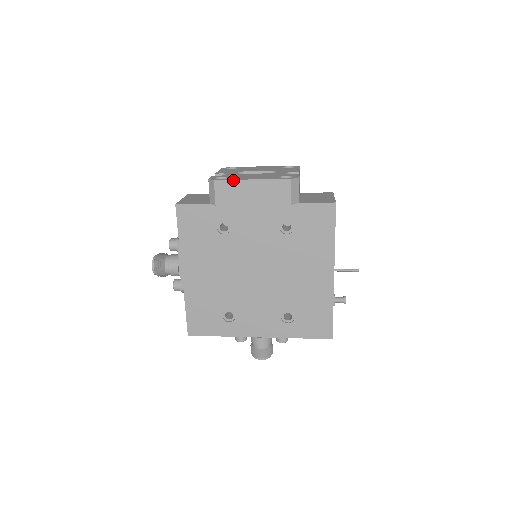
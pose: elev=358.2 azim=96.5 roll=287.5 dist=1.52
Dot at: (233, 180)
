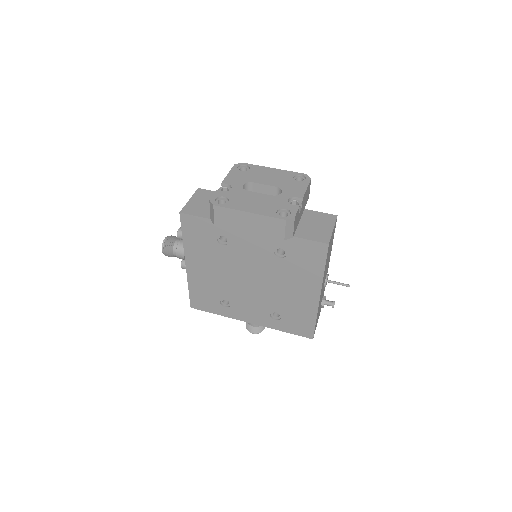
Dot at: (231, 209)
